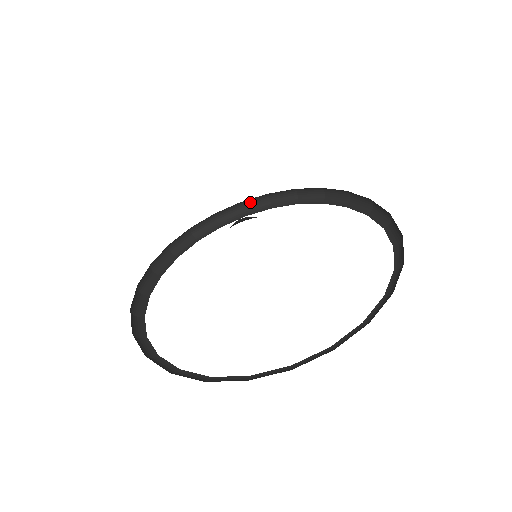
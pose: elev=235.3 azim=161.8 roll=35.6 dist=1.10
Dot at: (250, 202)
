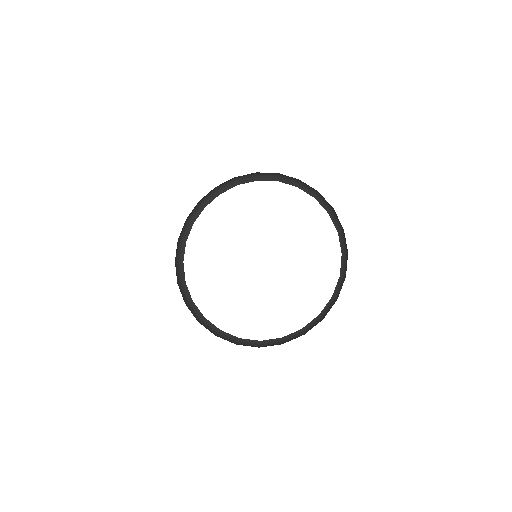
Dot at: (204, 197)
